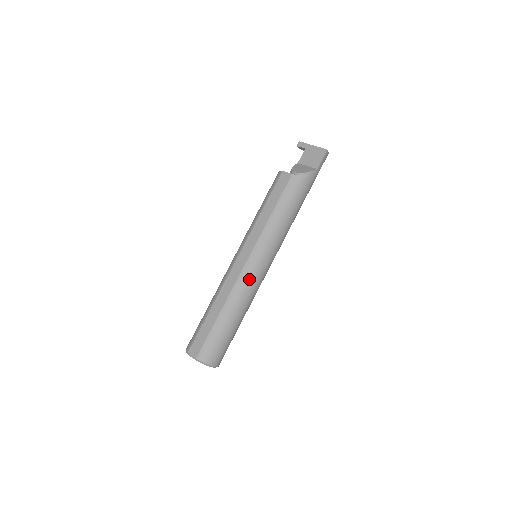
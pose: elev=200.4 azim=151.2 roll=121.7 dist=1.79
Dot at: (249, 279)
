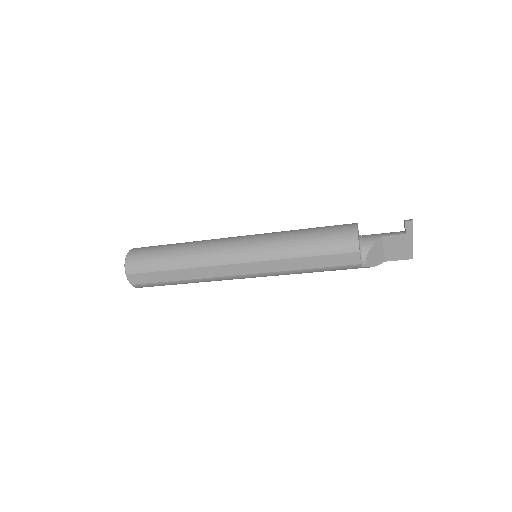
Dot at: occluded
